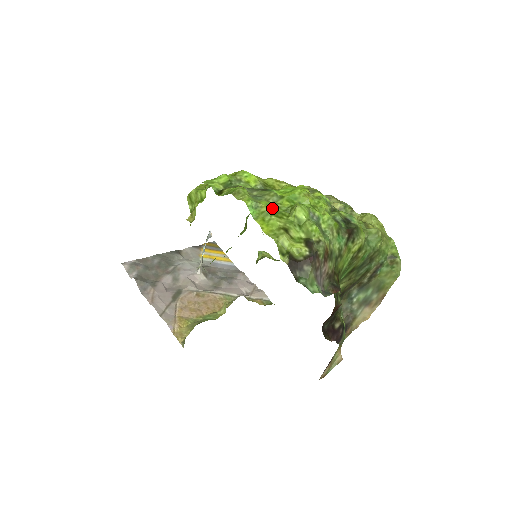
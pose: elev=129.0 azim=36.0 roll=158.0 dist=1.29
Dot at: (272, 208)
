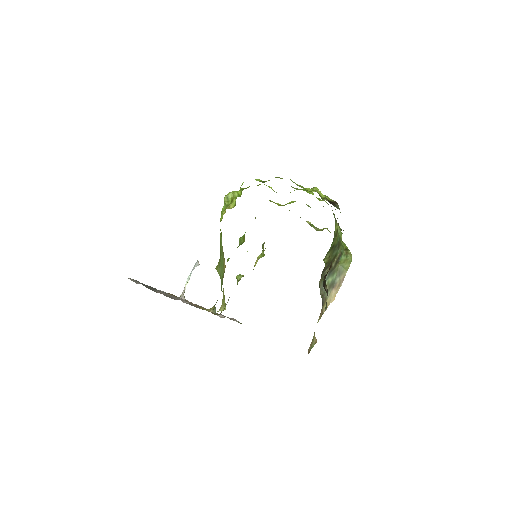
Dot at: occluded
